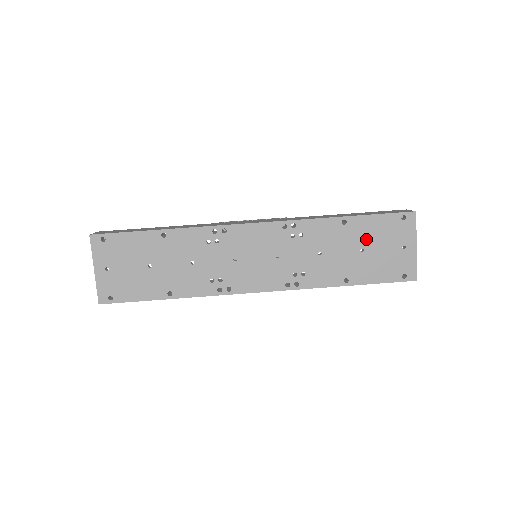
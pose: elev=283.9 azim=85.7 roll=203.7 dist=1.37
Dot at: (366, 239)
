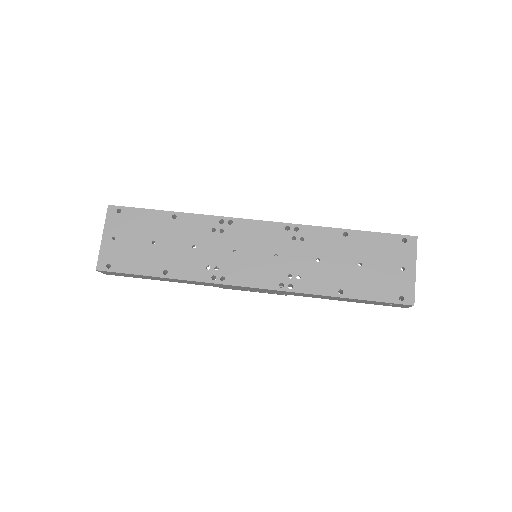
Dot at: (365, 254)
